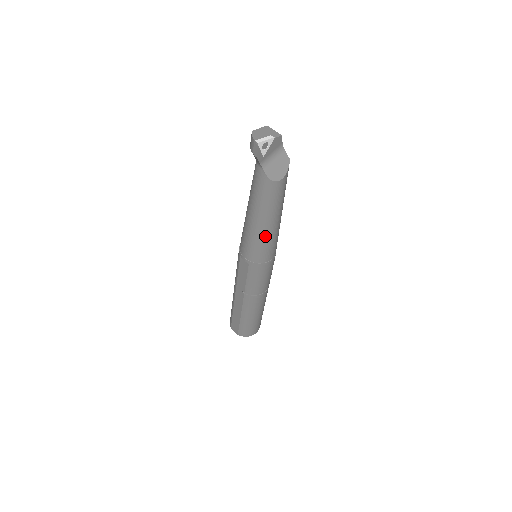
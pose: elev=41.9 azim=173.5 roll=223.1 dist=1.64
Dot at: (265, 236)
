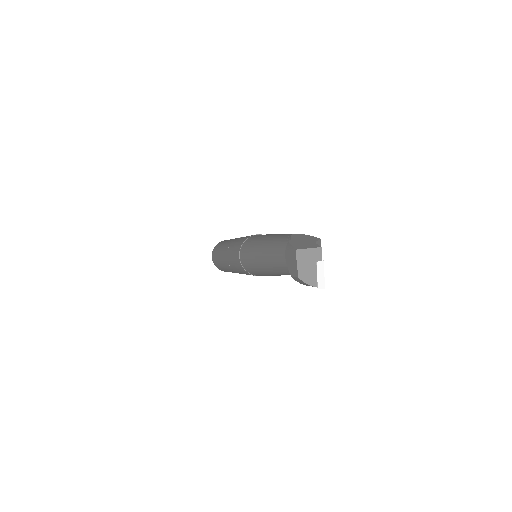
Dot at: occluded
